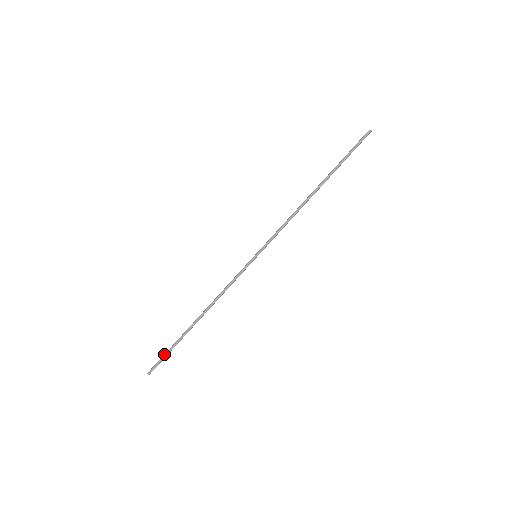
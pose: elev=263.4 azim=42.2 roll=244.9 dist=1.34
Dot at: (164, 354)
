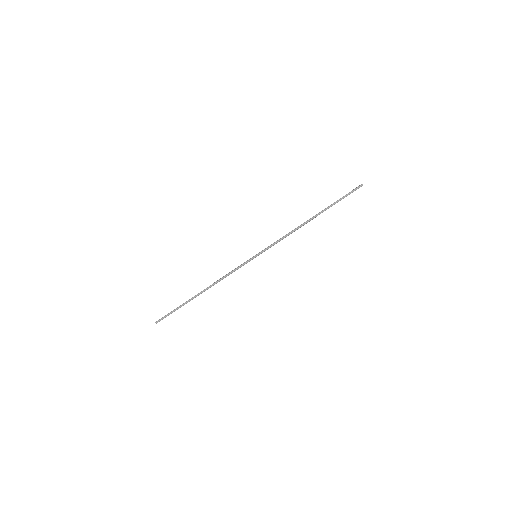
Dot at: (171, 311)
